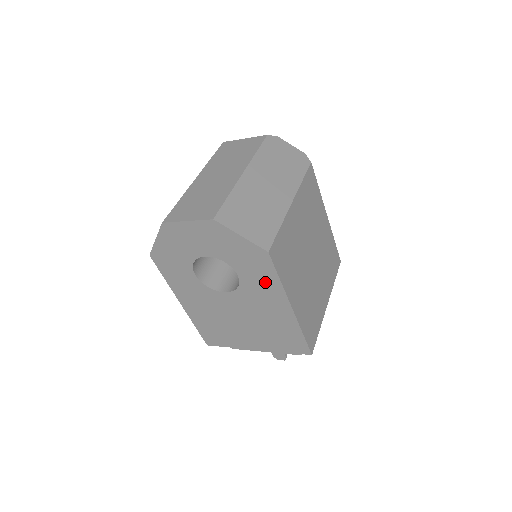
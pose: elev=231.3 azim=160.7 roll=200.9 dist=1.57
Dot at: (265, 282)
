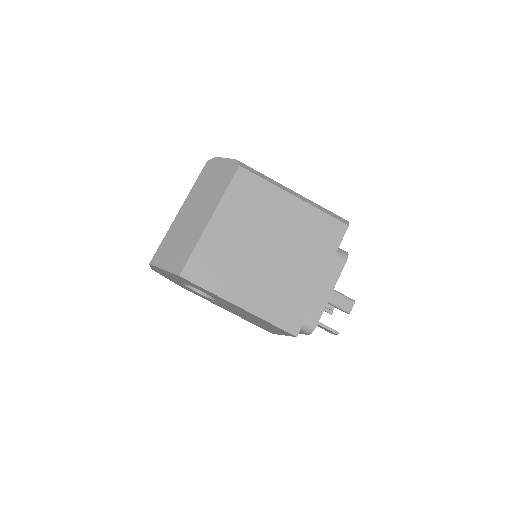
Dot at: occluded
